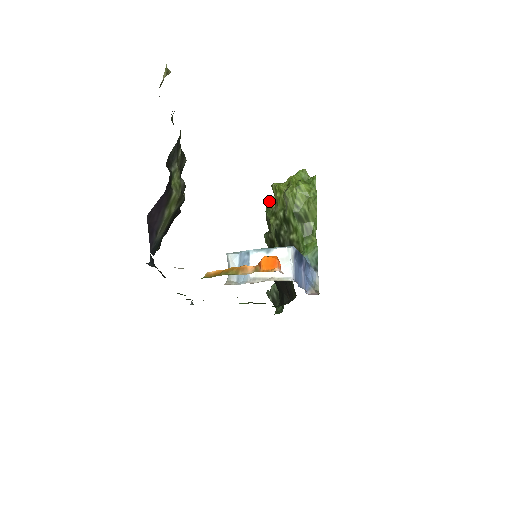
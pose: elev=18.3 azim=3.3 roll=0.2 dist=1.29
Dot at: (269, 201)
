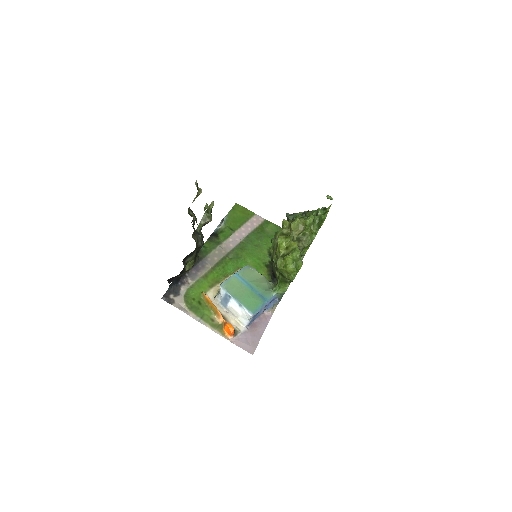
Dot at: (283, 224)
